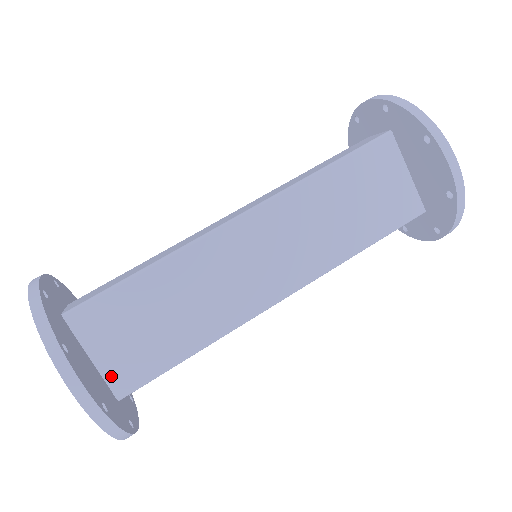
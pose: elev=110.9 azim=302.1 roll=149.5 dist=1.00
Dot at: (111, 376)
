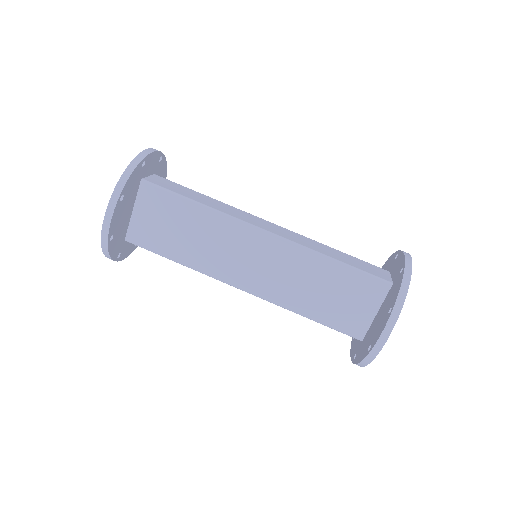
Dot at: (133, 227)
